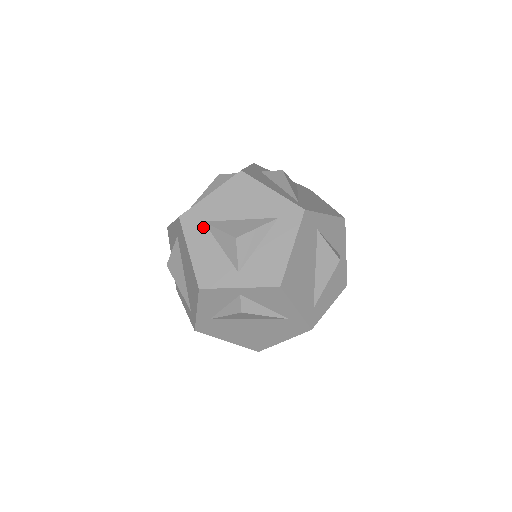
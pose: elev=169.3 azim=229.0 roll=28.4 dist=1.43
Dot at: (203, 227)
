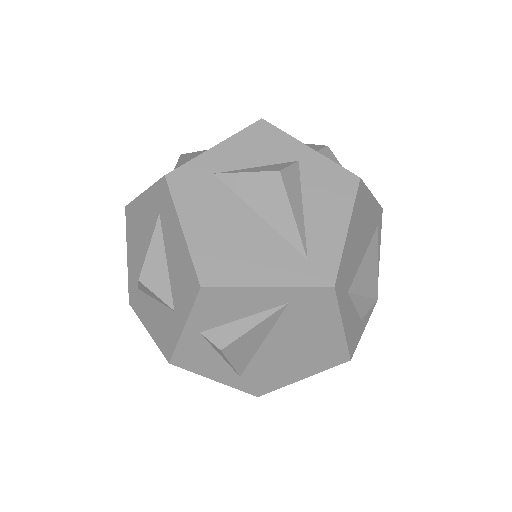
Dot at: (140, 294)
